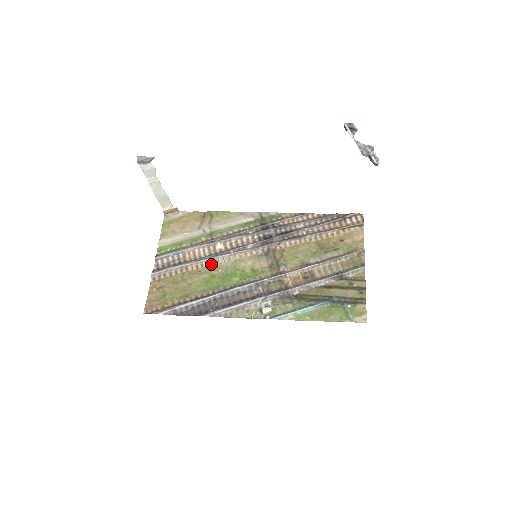
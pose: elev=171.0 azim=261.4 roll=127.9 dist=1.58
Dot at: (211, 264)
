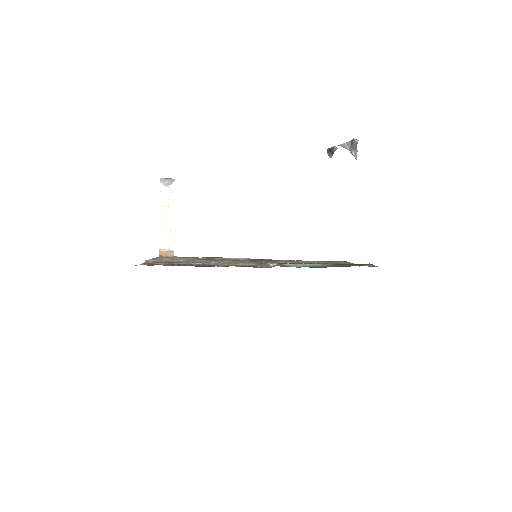
Dot at: occluded
